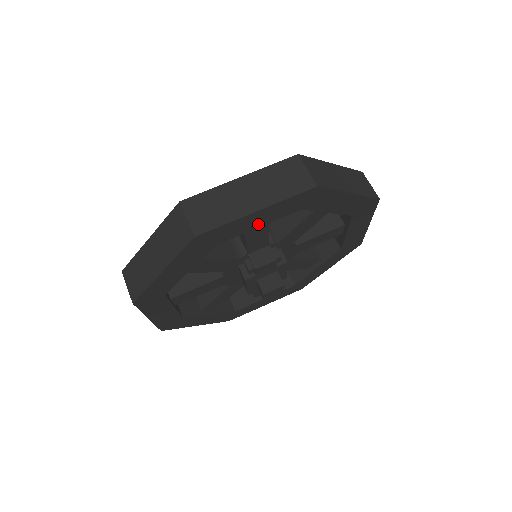
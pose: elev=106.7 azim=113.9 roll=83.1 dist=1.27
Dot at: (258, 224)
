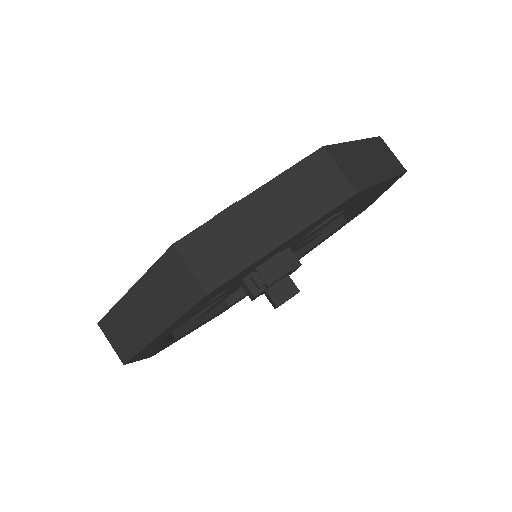
Dot at: (280, 249)
